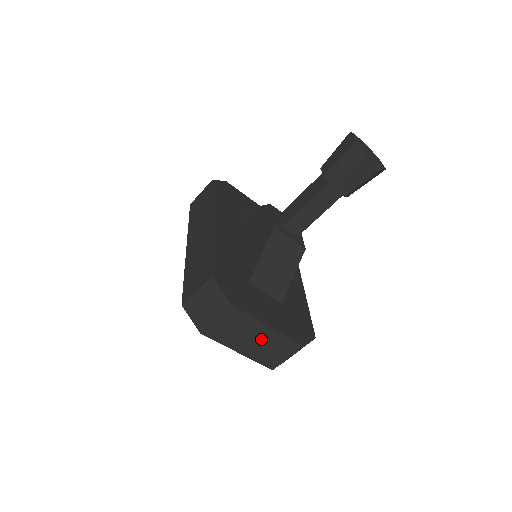
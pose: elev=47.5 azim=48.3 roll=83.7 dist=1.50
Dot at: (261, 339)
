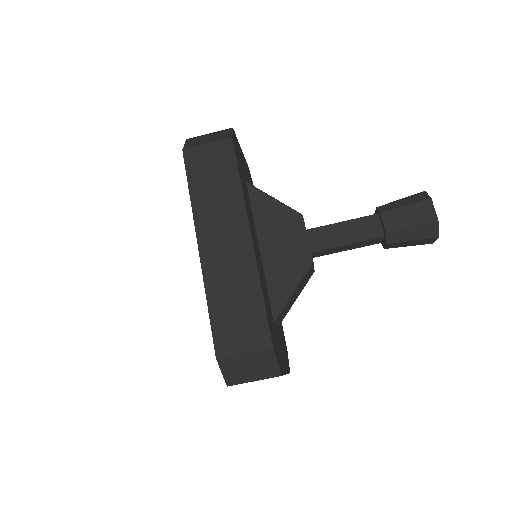
Dot at: occluded
